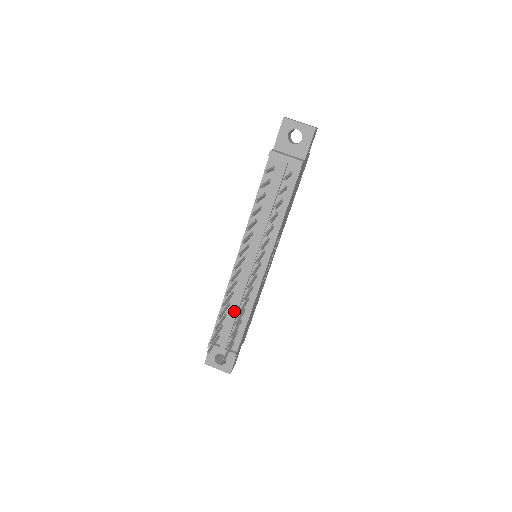
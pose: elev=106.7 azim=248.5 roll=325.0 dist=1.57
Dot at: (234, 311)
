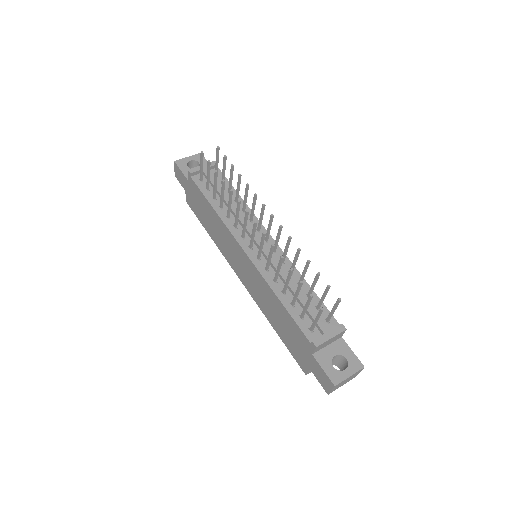
Dot at: (294, 289)
